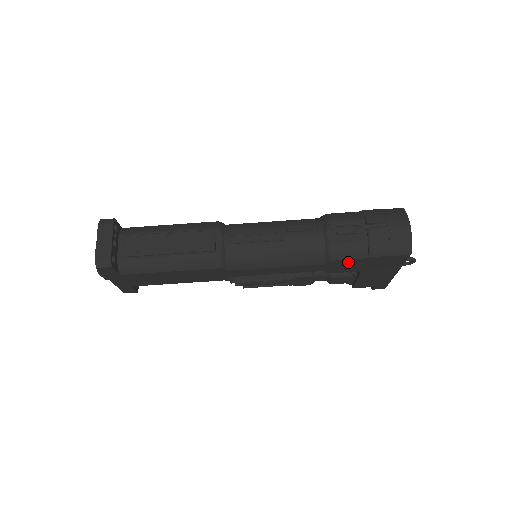
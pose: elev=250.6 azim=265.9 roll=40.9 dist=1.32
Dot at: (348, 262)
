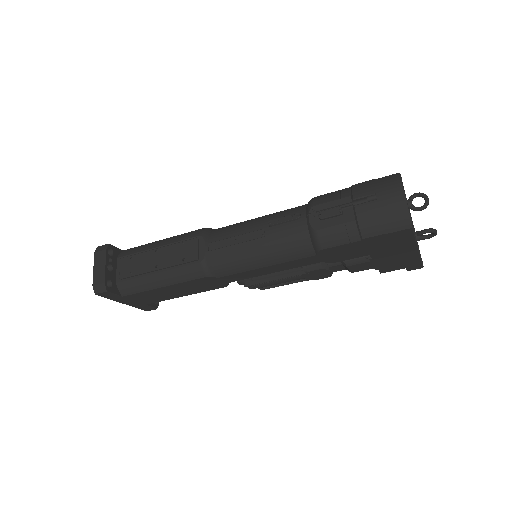
Dot at: (342, 248)
